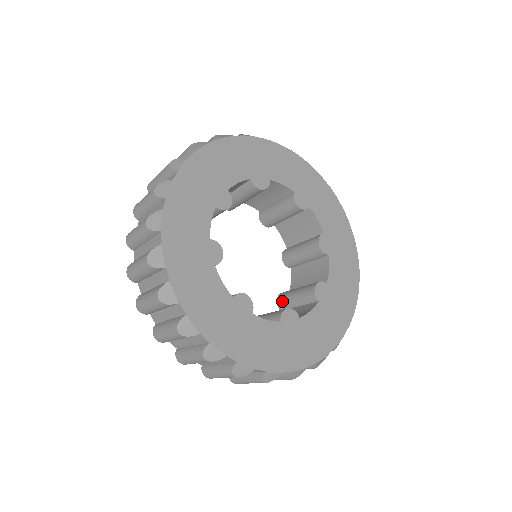
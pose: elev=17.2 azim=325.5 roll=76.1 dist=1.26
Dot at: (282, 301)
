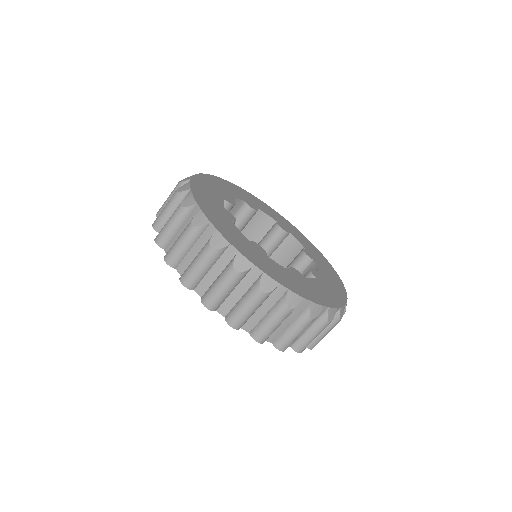
Dot at: occluded
